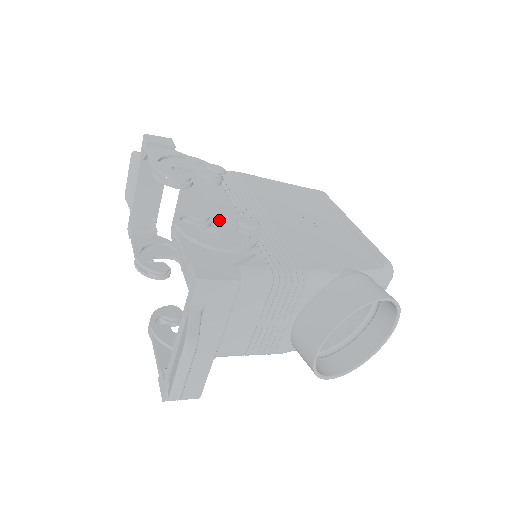
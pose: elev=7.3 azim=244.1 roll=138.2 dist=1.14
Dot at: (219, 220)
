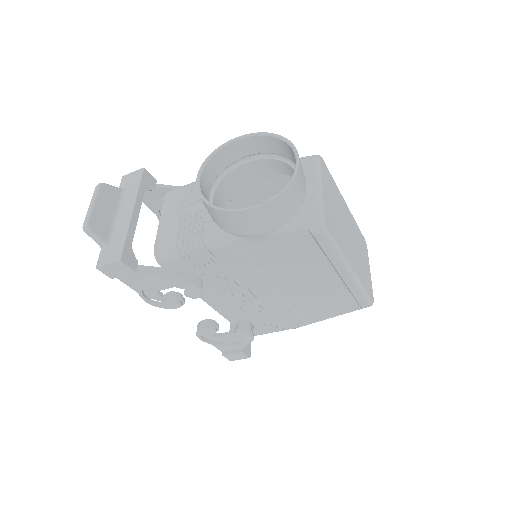
Dot at: occluded
